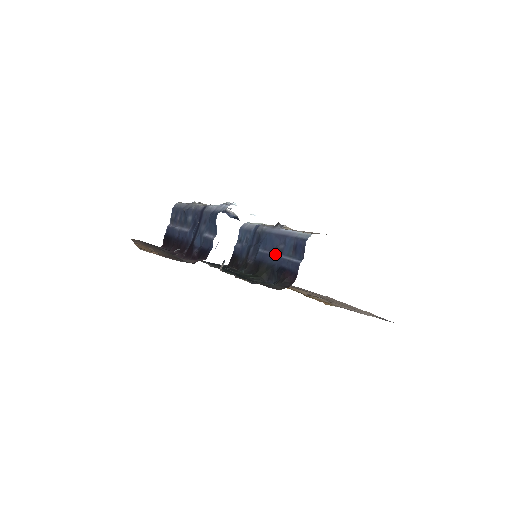
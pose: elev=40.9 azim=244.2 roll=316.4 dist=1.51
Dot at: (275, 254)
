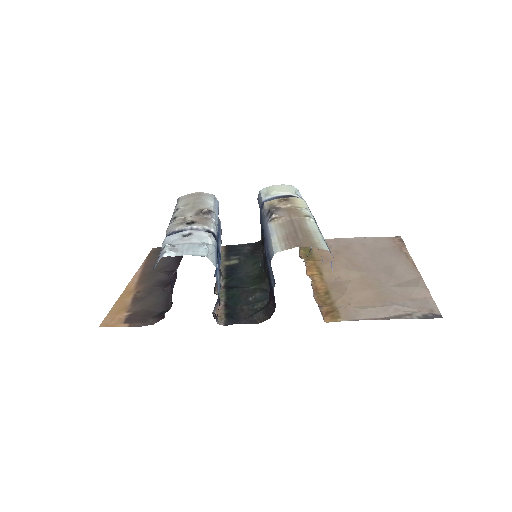
Dot at: (267, 258)
